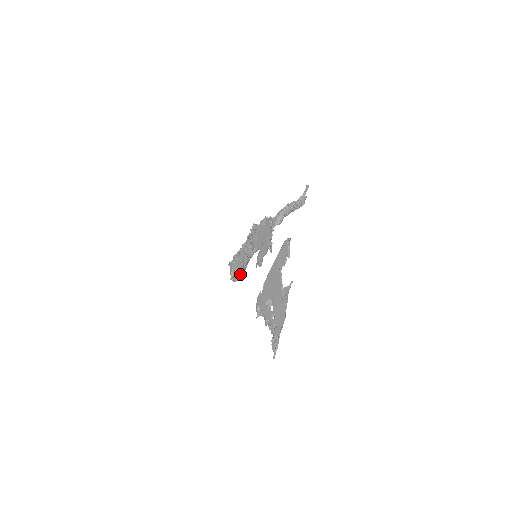
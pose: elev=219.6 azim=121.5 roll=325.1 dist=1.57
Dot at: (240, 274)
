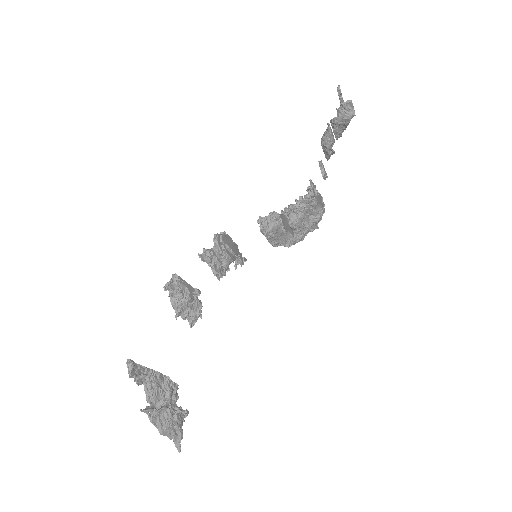
Dot at: (287, 246)
